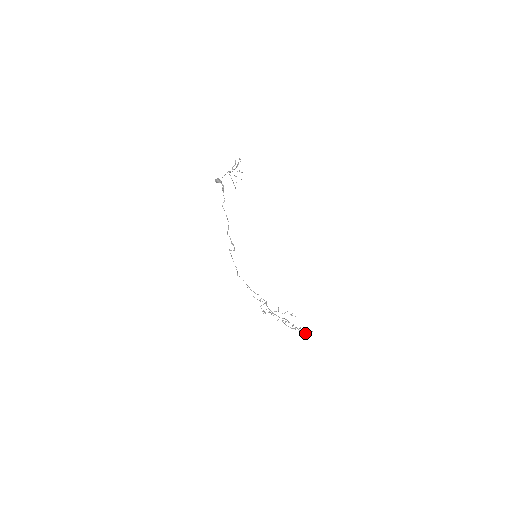
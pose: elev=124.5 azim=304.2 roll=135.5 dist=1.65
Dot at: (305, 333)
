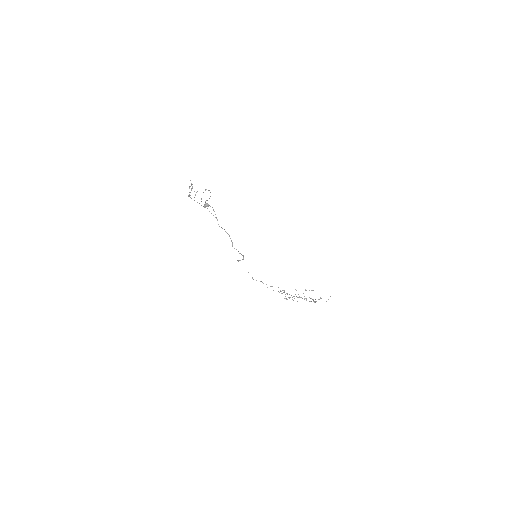
Dot at: occluded
